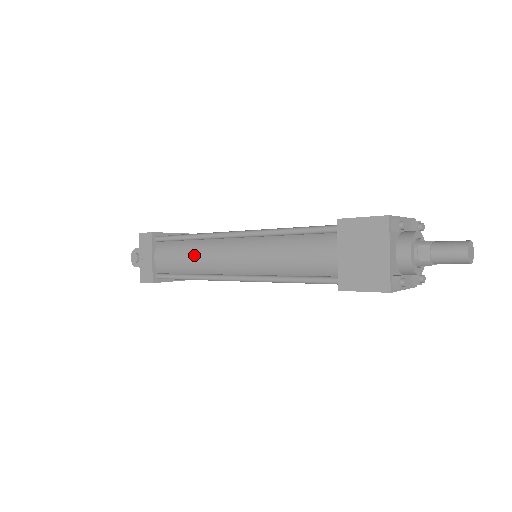
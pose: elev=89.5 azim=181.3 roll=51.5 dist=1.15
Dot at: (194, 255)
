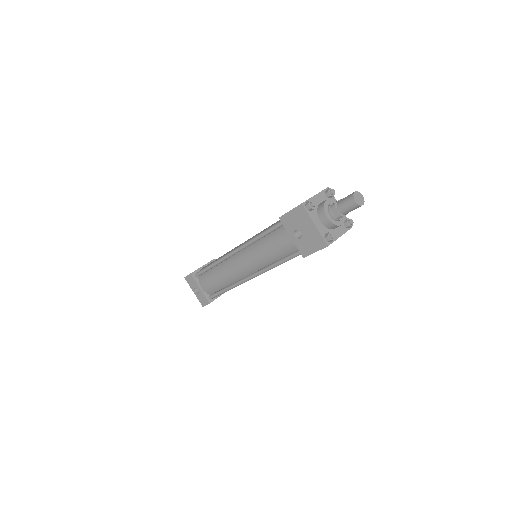
Dot at: occluded
